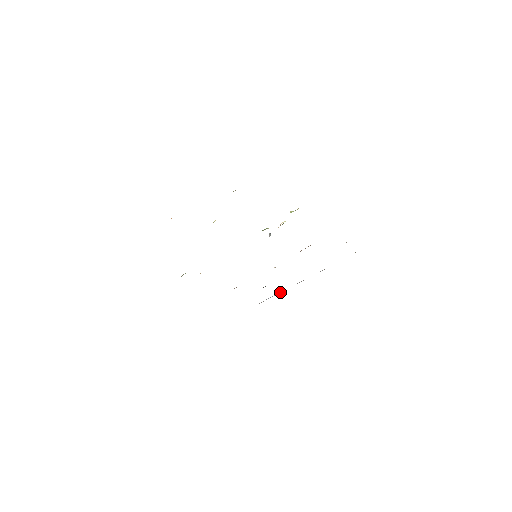
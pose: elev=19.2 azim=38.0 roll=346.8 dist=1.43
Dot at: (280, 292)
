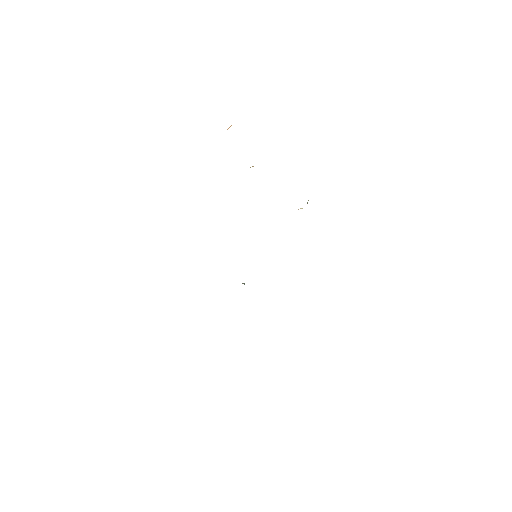
Dot at: occluded
